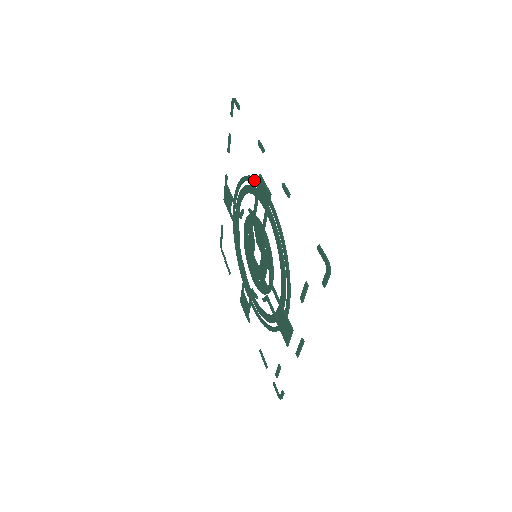
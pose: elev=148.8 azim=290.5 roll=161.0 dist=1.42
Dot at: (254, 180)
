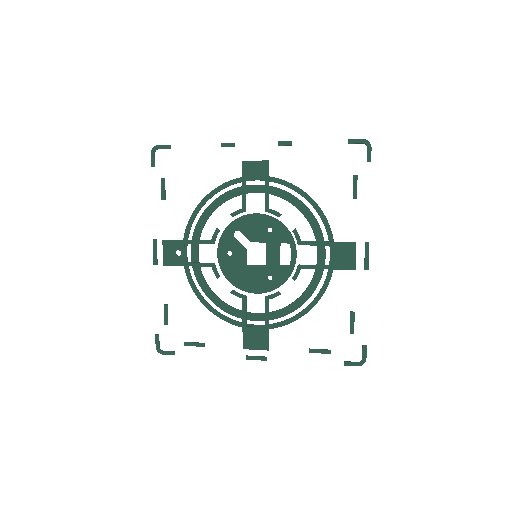
Dot at: (225, 184)
